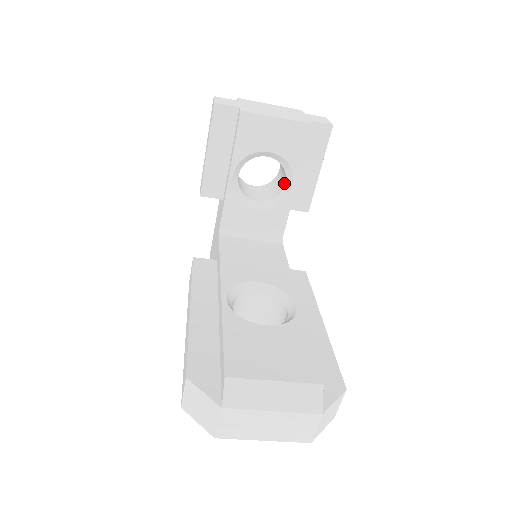
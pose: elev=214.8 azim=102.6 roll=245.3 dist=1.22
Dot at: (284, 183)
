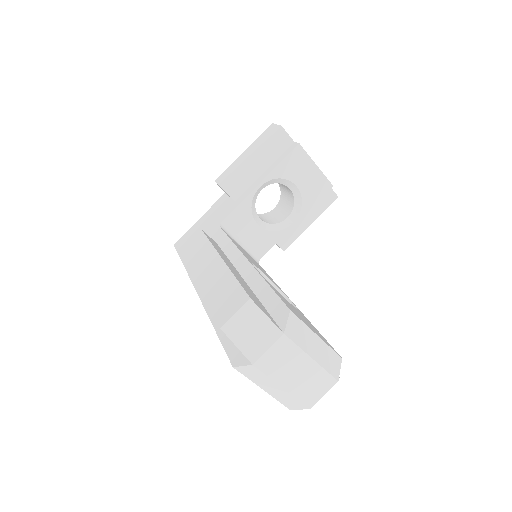
Dot at: (286, 217)
